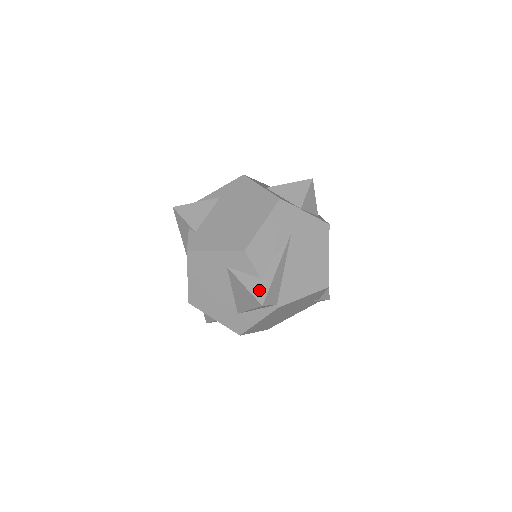
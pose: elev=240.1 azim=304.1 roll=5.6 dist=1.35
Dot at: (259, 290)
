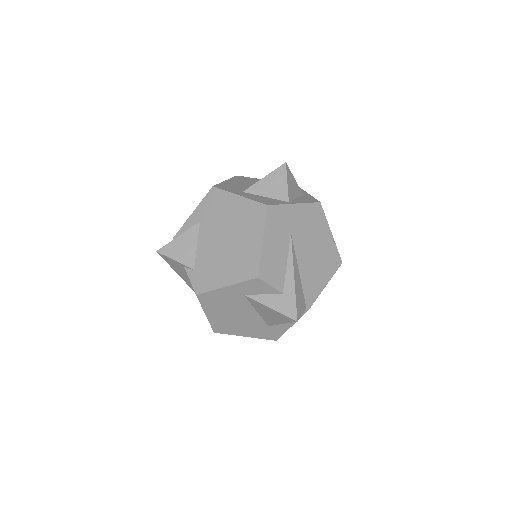
Dot at: (287, 307)
